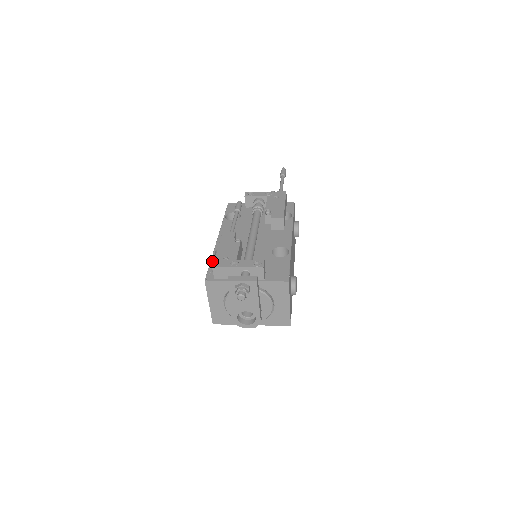
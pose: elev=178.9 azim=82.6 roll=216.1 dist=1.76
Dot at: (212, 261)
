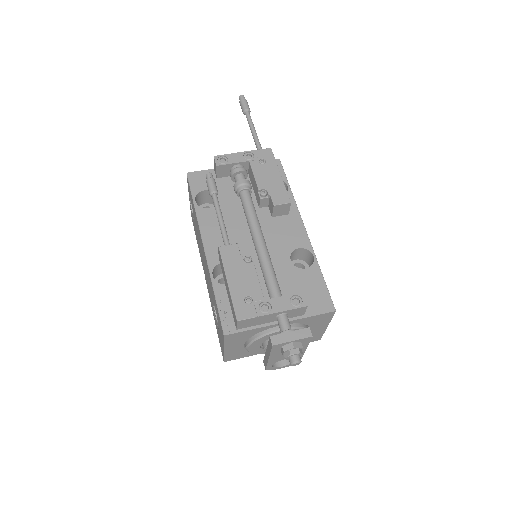
Dot at: (217, 295)
